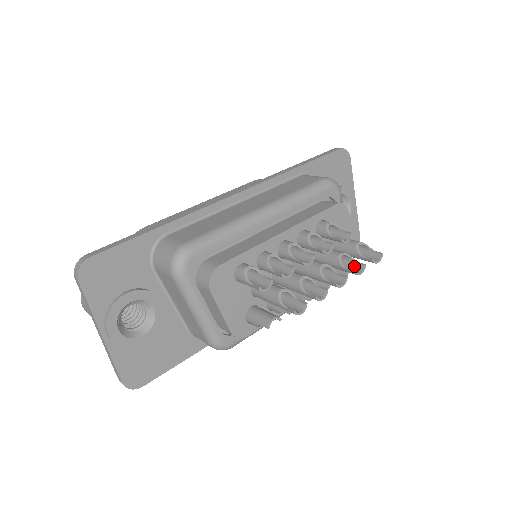
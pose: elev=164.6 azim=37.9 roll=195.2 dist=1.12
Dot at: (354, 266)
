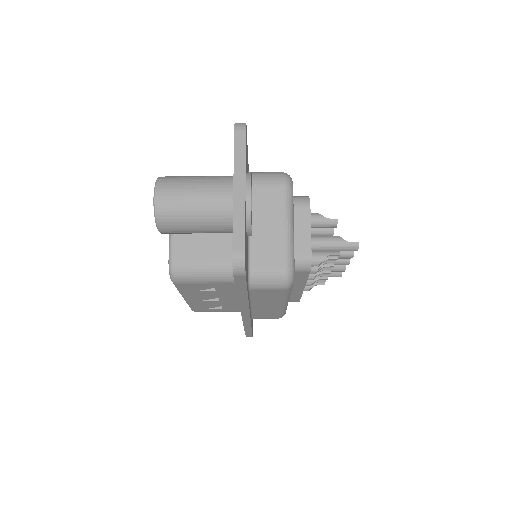
Dot at: occluded
